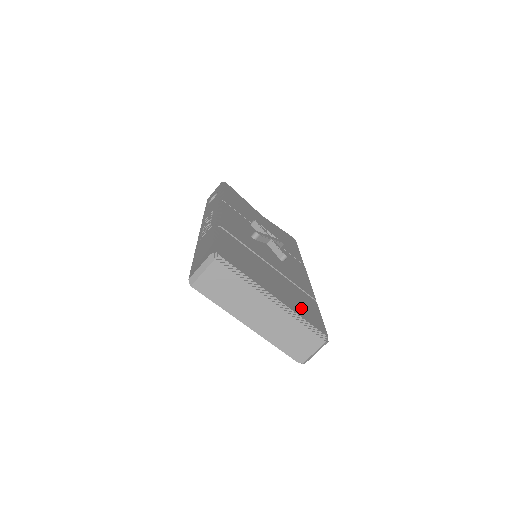
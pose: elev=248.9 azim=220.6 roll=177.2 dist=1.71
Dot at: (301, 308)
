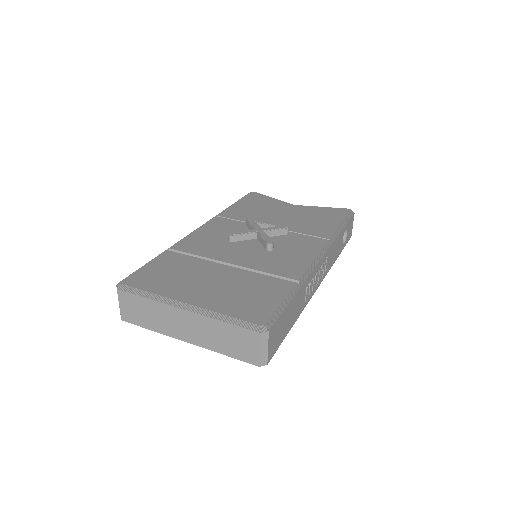
Dot at: (237, 302)
